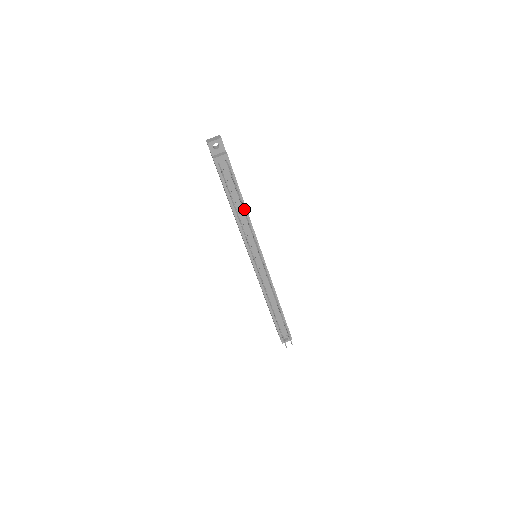
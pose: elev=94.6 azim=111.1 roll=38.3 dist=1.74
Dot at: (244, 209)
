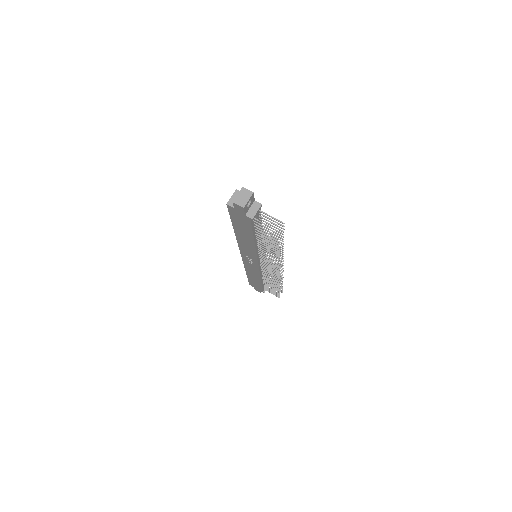
Dot at: (277, 240)
